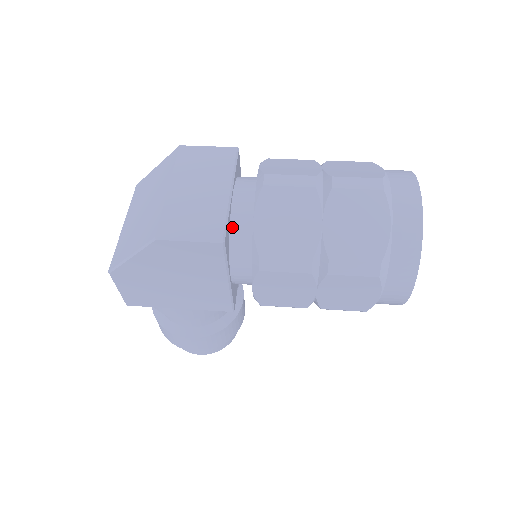
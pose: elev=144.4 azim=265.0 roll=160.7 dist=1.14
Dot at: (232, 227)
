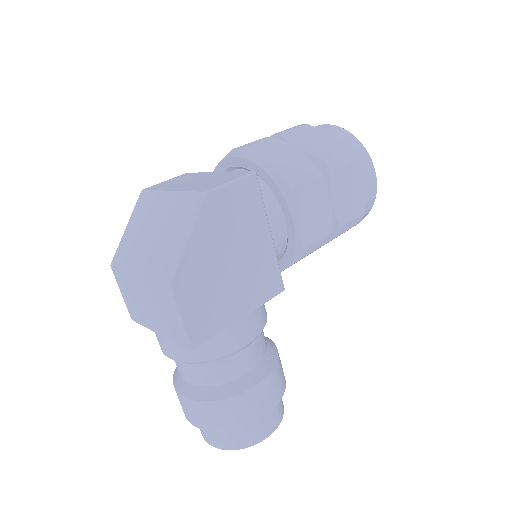
Dot at: occluded
